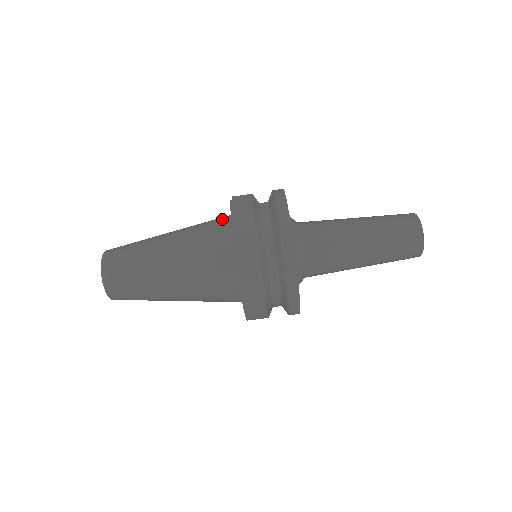
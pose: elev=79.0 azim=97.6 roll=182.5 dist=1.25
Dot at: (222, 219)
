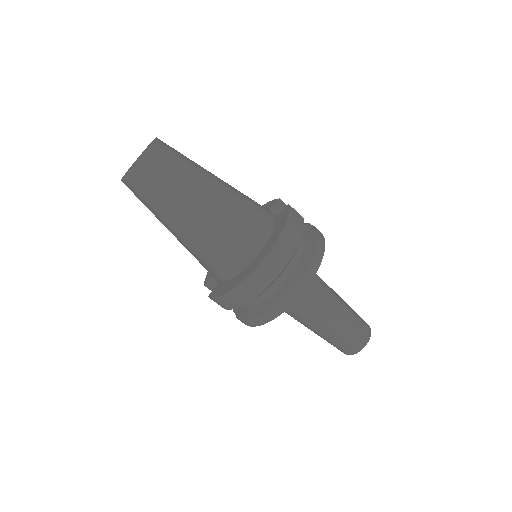
Dot at: (266, 209)
